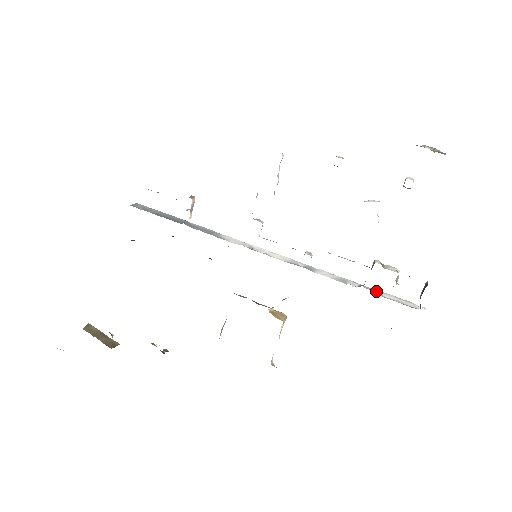
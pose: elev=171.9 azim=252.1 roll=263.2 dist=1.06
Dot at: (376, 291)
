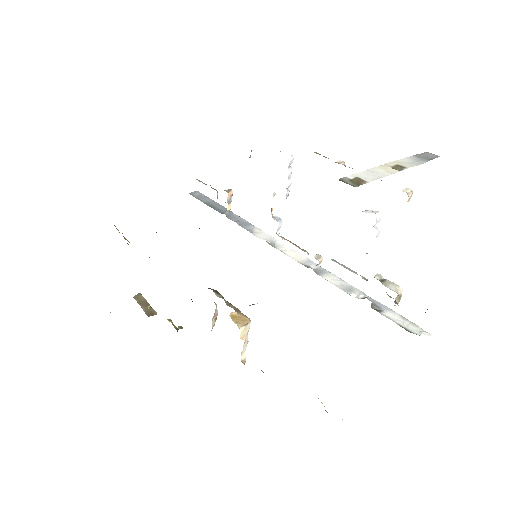
Dot at: (381, 306)
